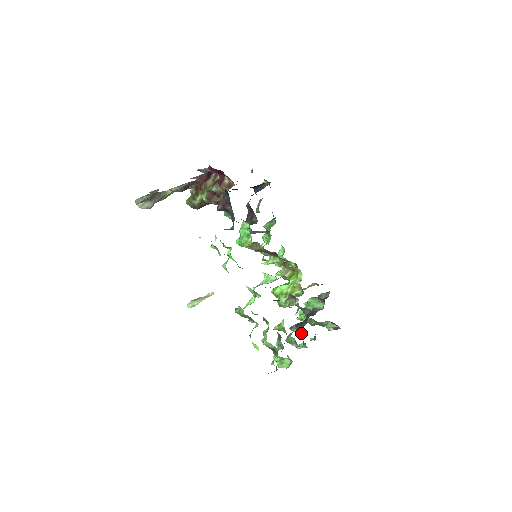
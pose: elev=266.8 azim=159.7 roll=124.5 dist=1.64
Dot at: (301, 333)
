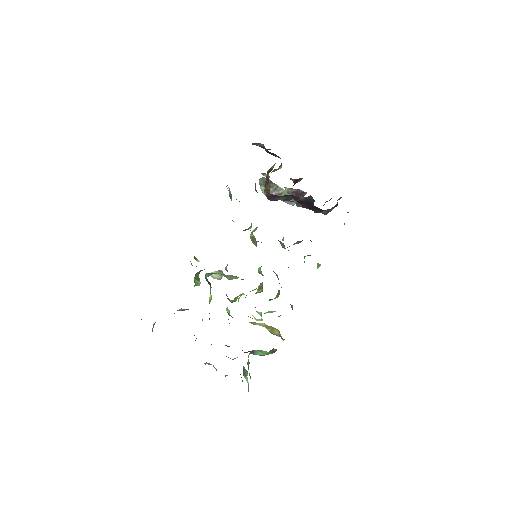
Dot at: occluded
